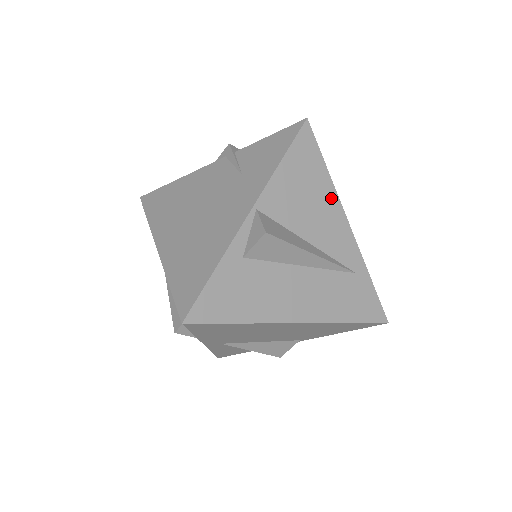
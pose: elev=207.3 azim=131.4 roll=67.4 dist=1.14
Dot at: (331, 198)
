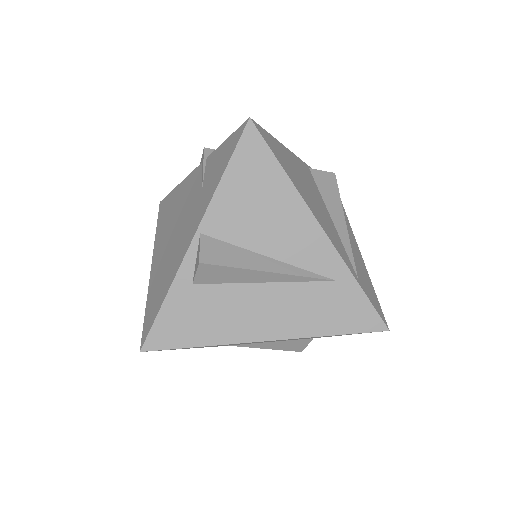
Dot at: (293, 202)
